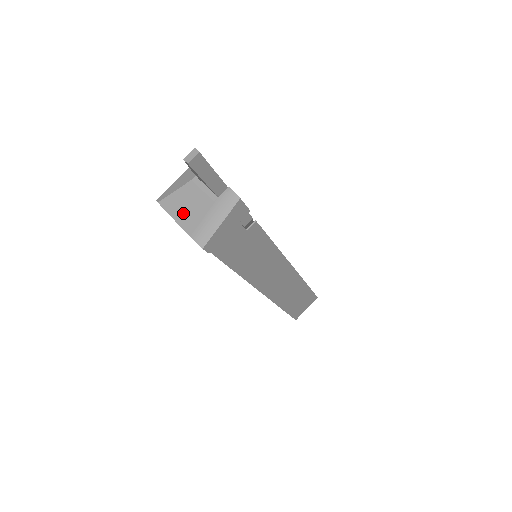
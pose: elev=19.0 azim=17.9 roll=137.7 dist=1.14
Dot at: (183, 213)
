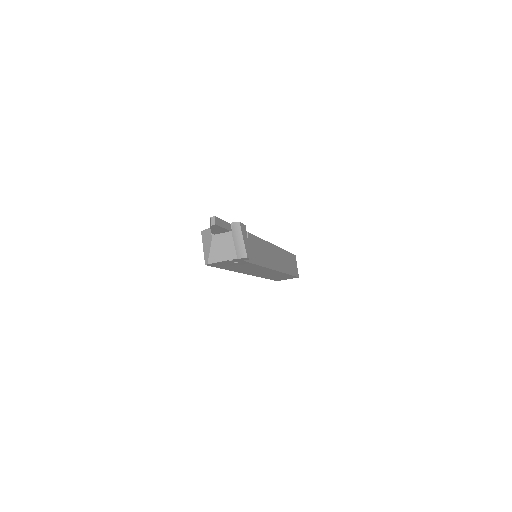
Dot at: (224, 254)
